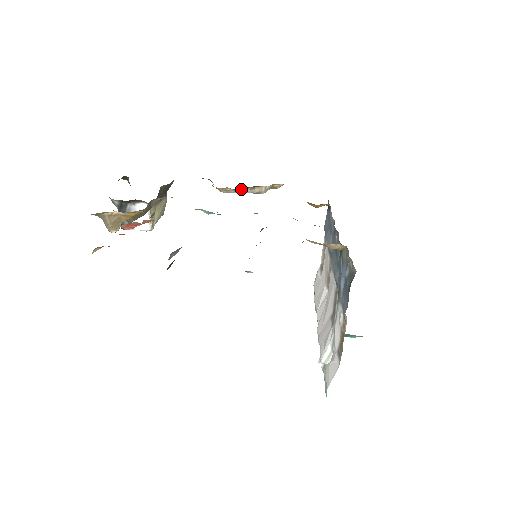
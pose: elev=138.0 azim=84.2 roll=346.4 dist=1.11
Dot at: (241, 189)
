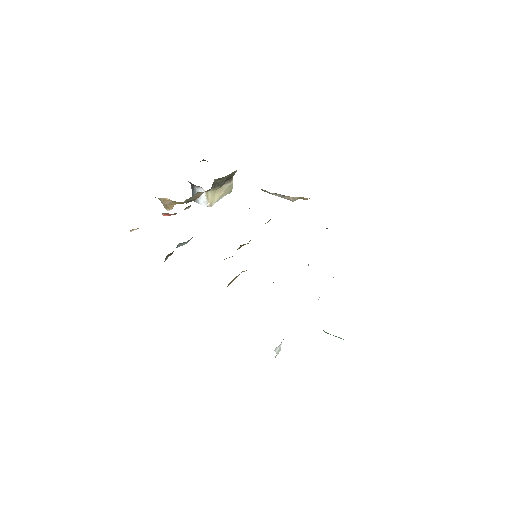
Dot at: (276, 193)
